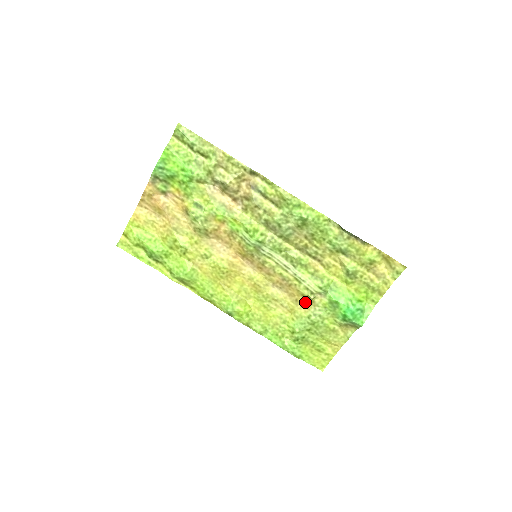
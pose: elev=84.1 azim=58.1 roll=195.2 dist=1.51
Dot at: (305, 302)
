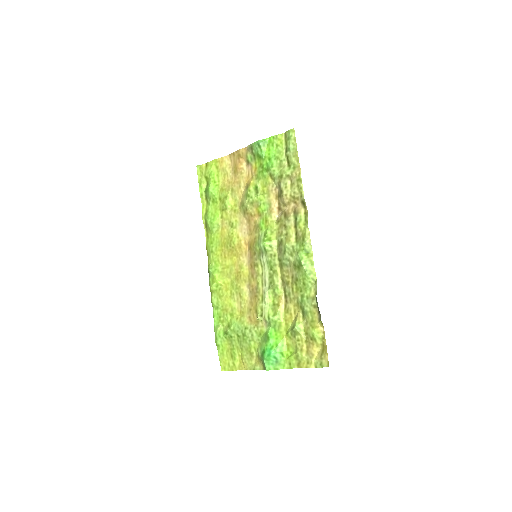
Dot at: (253, 316)
